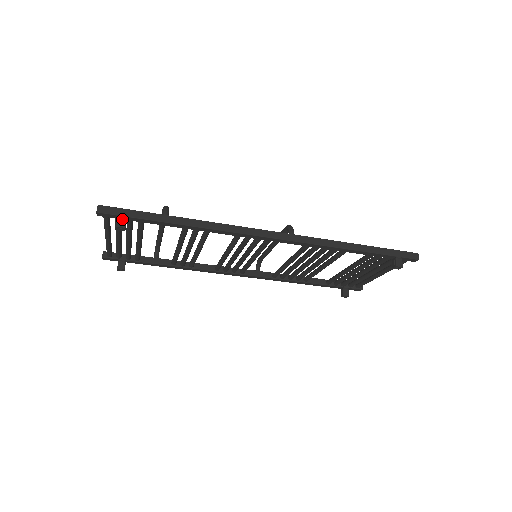
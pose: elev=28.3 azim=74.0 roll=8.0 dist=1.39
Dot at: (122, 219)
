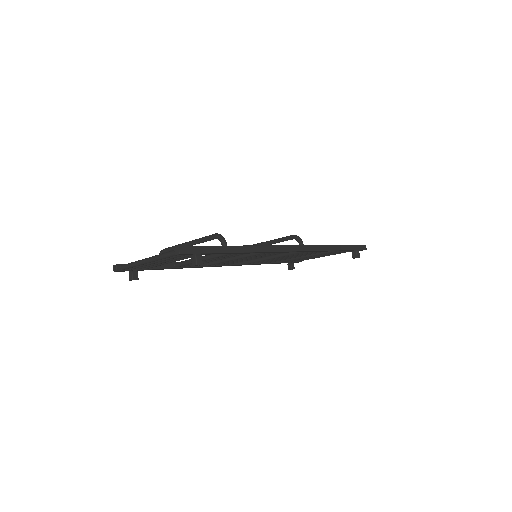
Dot at: (199, 257)
